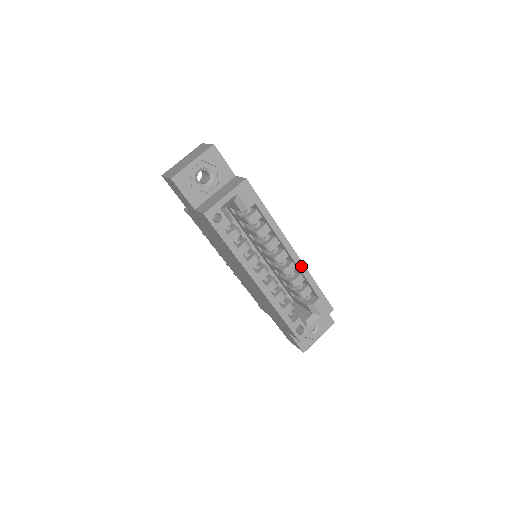
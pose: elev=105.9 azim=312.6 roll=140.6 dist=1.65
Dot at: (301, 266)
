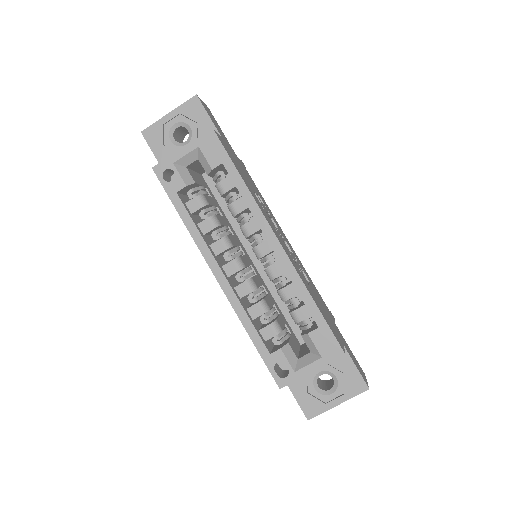
Dot at: (289, 267)
